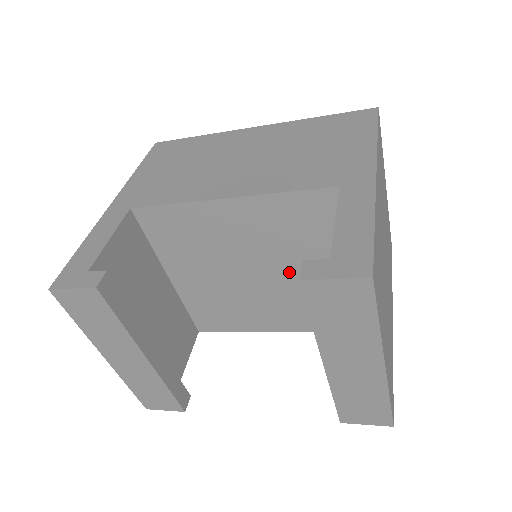
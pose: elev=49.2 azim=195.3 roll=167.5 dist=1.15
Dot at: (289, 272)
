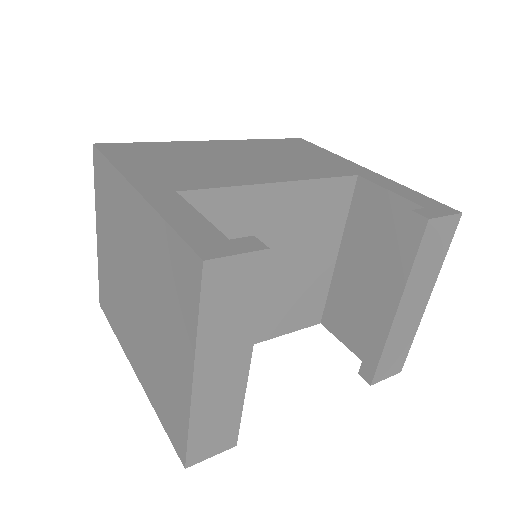
Dot at: (293, 265)
